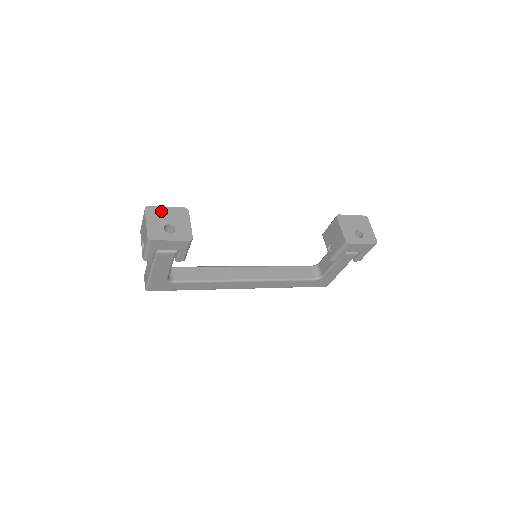
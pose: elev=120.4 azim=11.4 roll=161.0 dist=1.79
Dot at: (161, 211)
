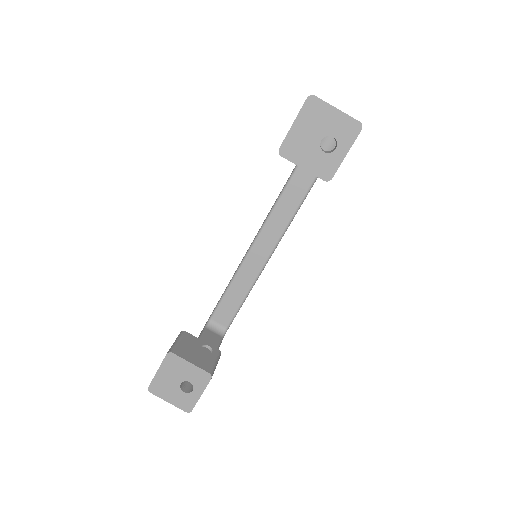
Dot at: (160, 380)
